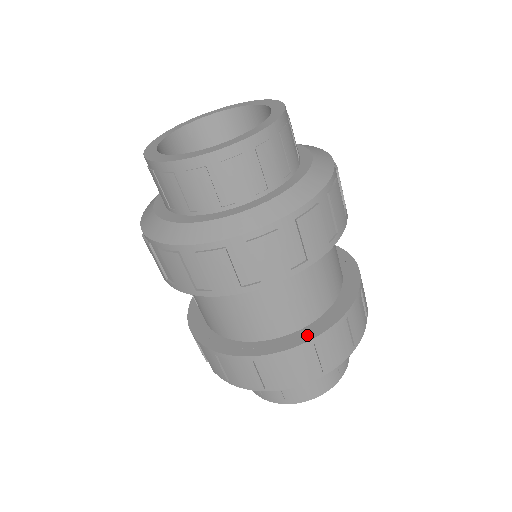
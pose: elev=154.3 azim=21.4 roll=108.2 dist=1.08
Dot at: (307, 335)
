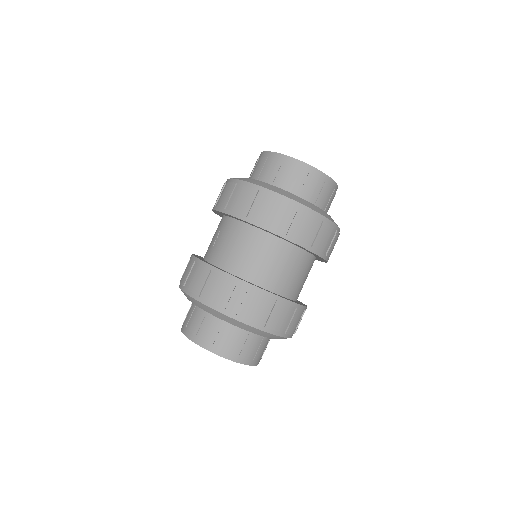
Dot at: (275, 294)
